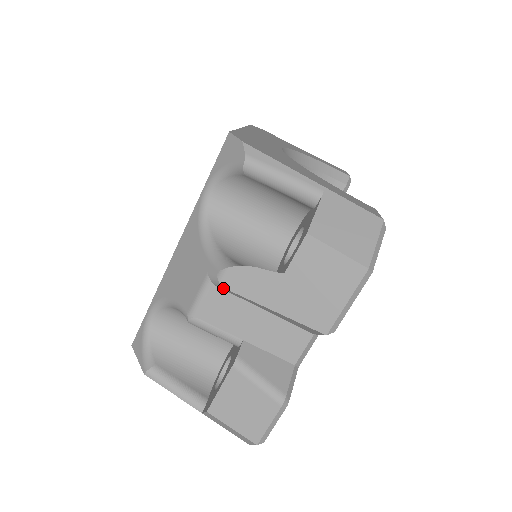
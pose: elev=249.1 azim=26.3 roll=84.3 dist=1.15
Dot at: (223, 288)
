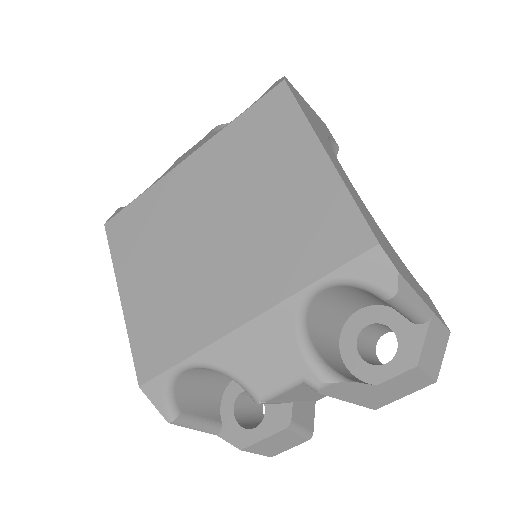
Dot at: (315, 390)
